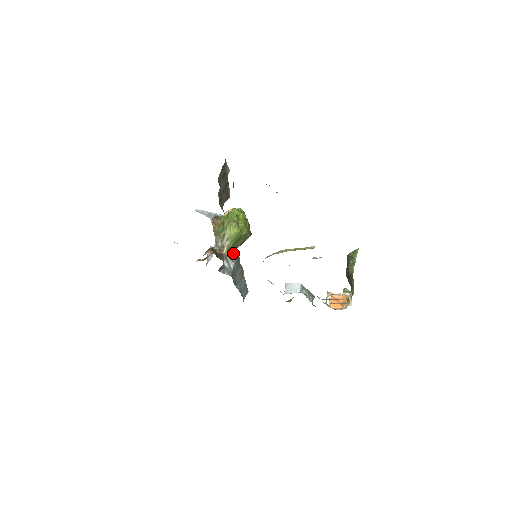
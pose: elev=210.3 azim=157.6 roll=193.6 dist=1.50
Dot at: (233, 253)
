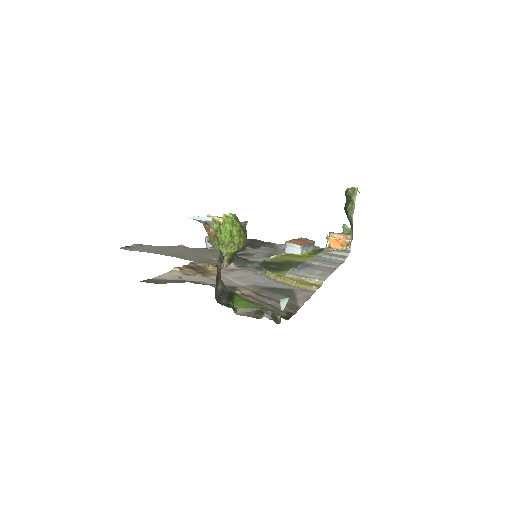
Dot at: occluded
